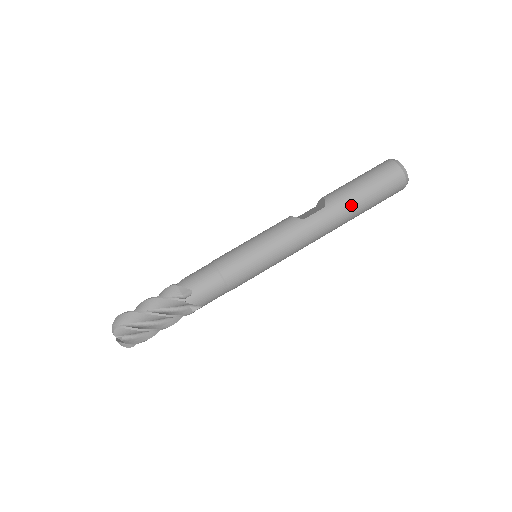
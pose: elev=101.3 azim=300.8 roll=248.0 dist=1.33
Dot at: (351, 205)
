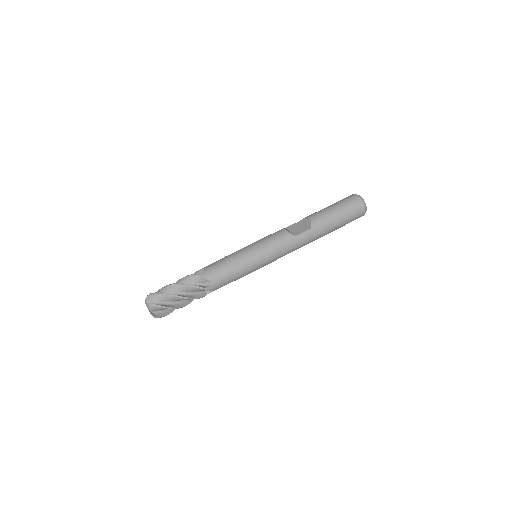
Dot at: (328, 229)
